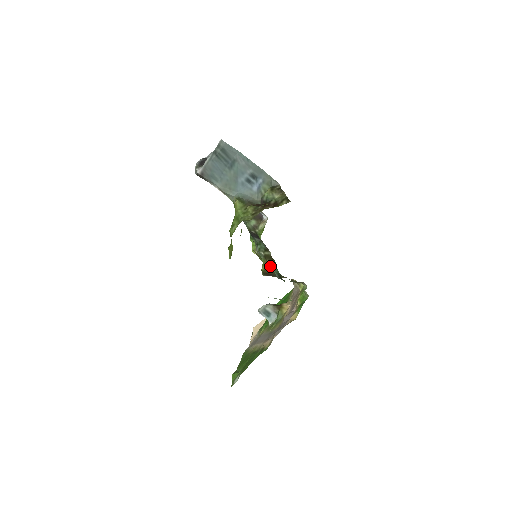
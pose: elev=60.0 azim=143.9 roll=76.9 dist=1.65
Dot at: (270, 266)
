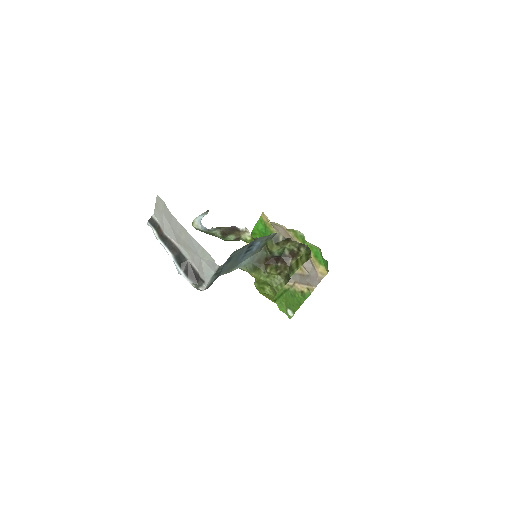
Dot at: occluded
